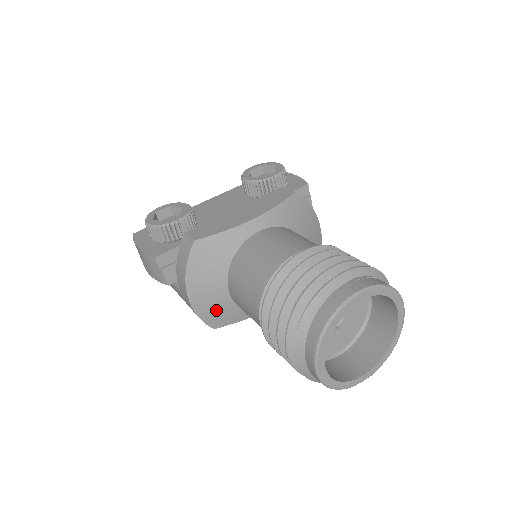
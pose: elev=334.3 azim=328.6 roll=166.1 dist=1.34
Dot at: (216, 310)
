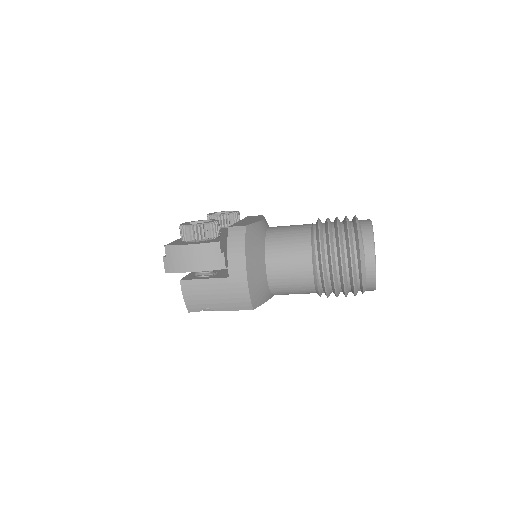
Dot at: (258, 287)
